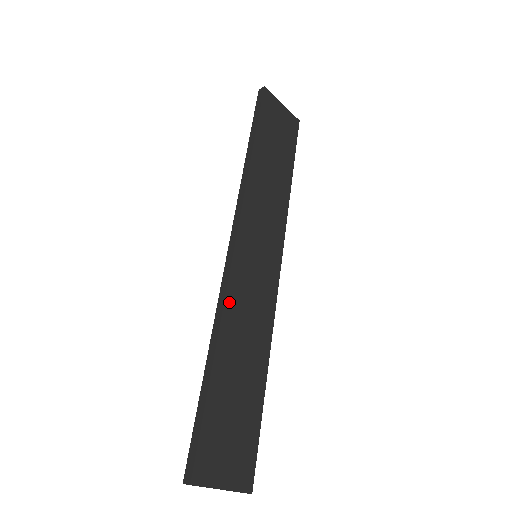
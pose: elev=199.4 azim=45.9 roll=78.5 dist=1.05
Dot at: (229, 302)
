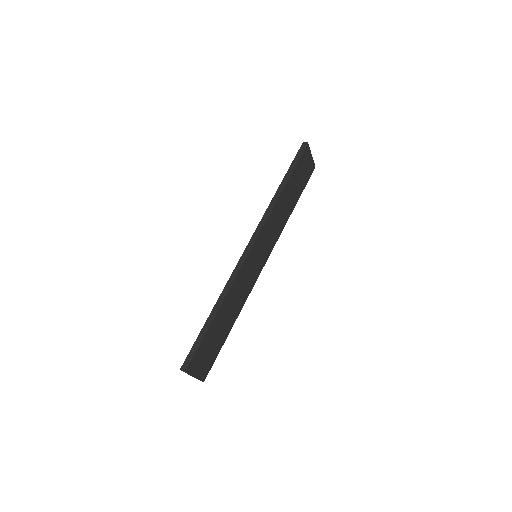
Dot at: (235, 283)
